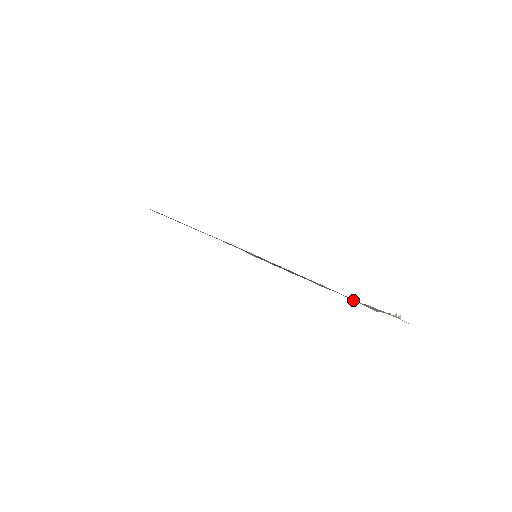
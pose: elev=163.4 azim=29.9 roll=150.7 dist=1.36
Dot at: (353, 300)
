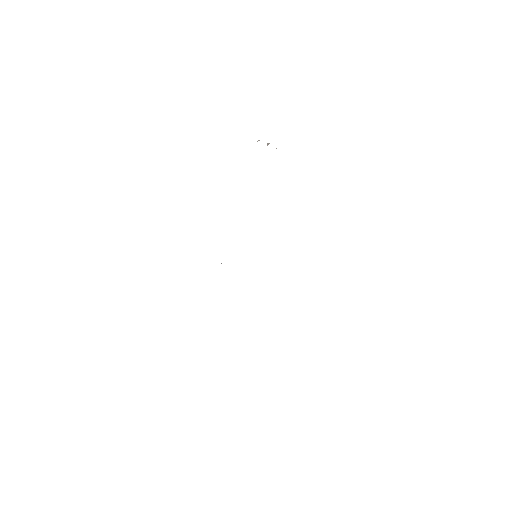
Dot at: occluded
